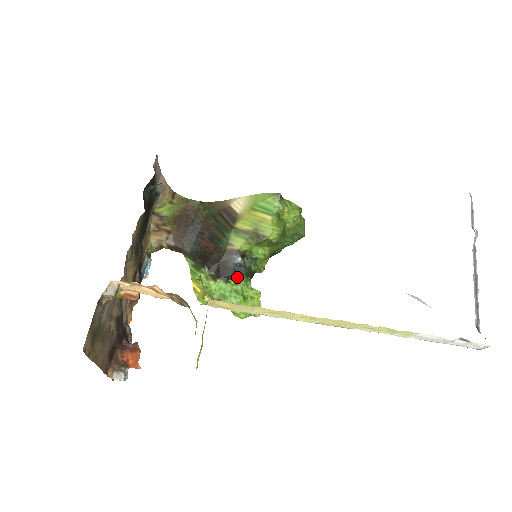
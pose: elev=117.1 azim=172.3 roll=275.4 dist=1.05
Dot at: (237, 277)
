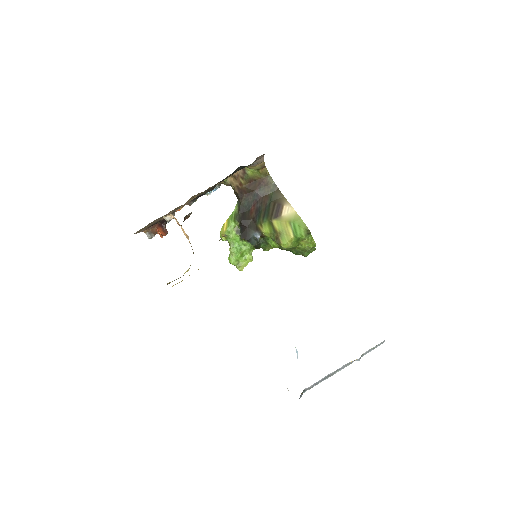
Dot at: (249, 243)
